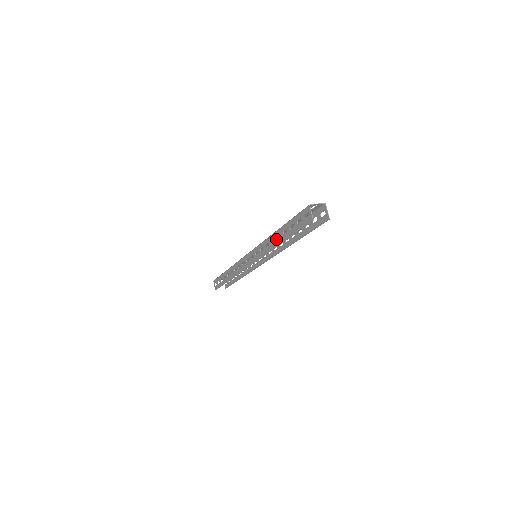
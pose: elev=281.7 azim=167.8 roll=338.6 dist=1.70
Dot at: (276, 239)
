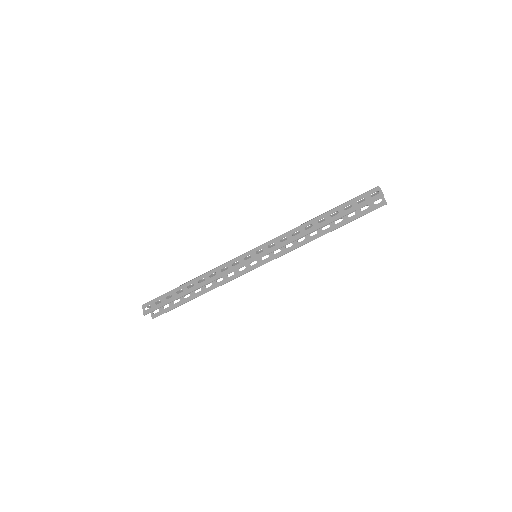
Dot at: (316, 223)
